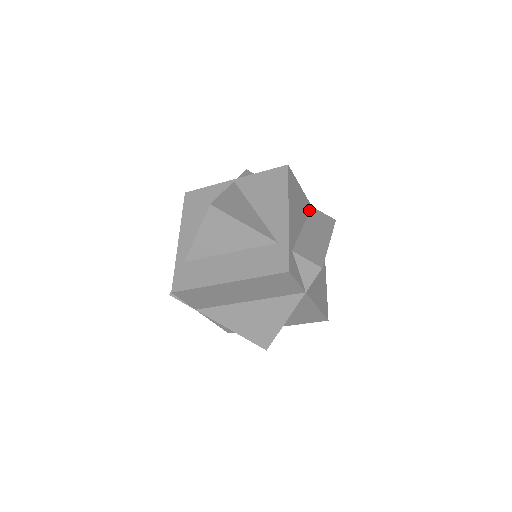
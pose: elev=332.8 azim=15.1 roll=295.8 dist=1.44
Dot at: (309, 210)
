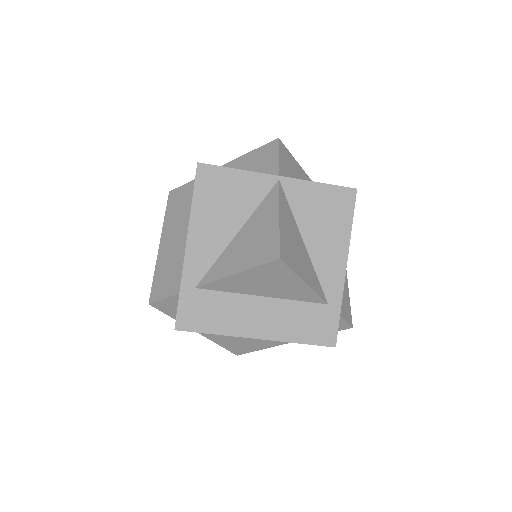
Dot at: occluded
